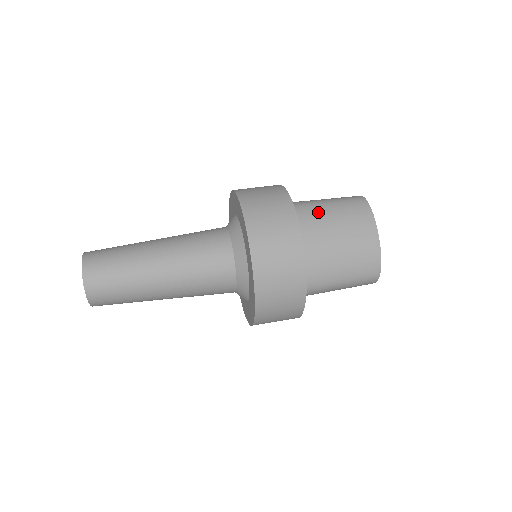
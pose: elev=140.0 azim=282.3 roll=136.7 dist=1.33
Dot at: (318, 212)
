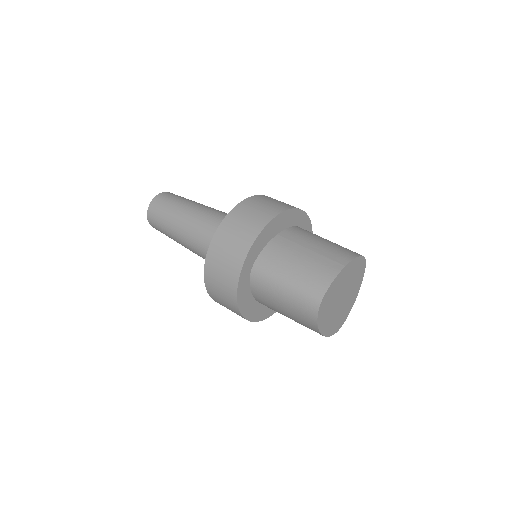
Dot at: (315, 236)
